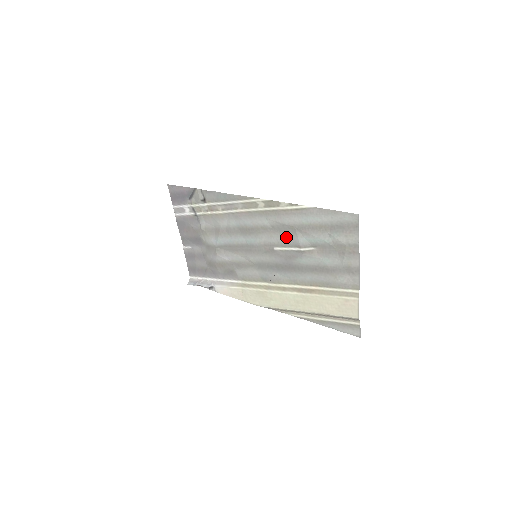
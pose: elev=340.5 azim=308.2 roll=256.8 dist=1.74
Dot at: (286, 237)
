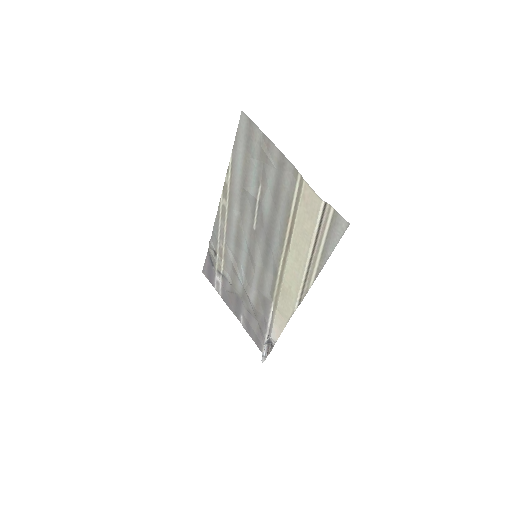
Dot at: (248, 206)
